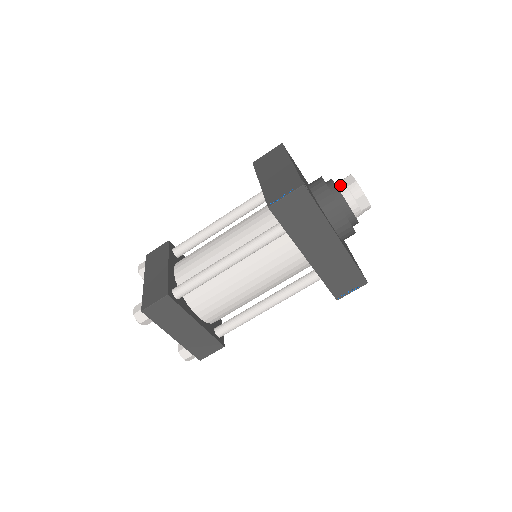
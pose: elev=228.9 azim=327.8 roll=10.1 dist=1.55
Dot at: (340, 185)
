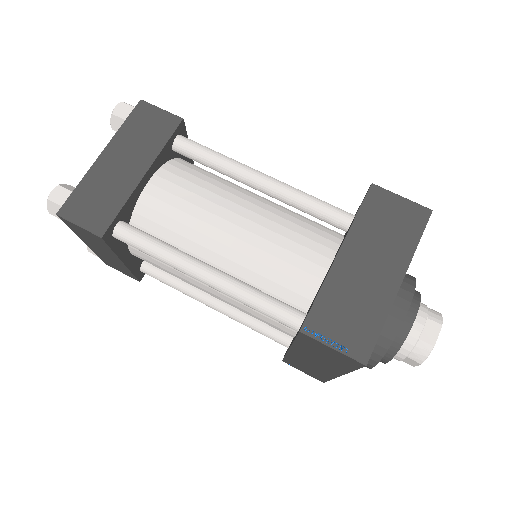
Dot at: (416, 327)
